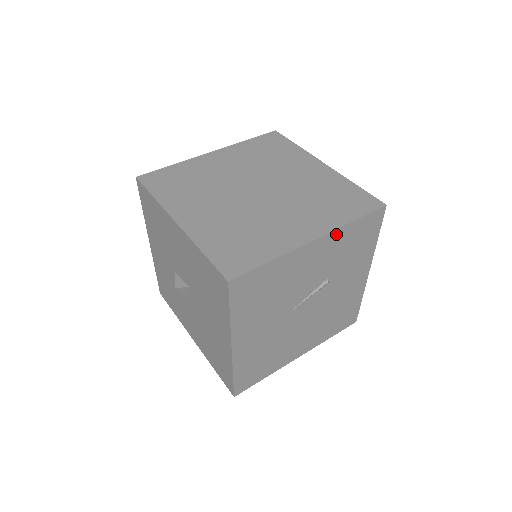
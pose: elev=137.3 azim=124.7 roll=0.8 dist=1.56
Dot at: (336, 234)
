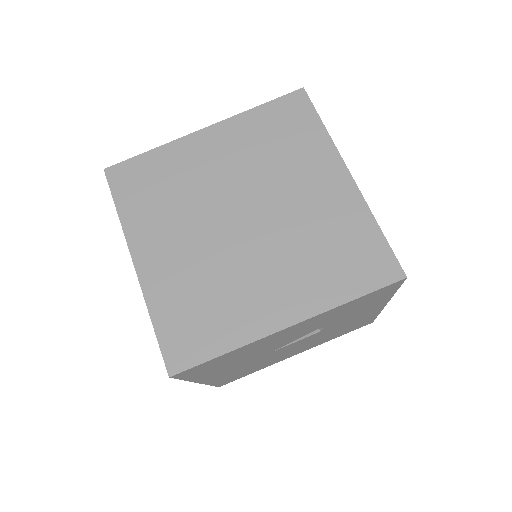
Dot at: (323, 314)
